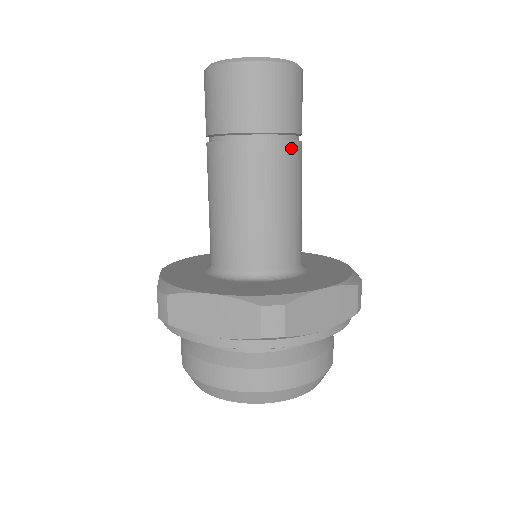
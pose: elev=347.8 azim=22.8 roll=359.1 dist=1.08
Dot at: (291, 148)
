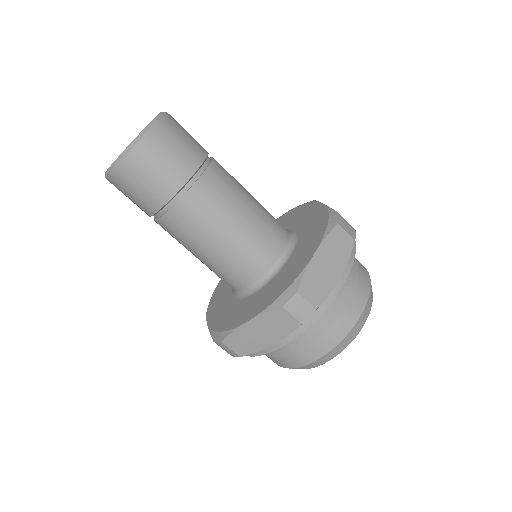
Dot at: (209, 177)
